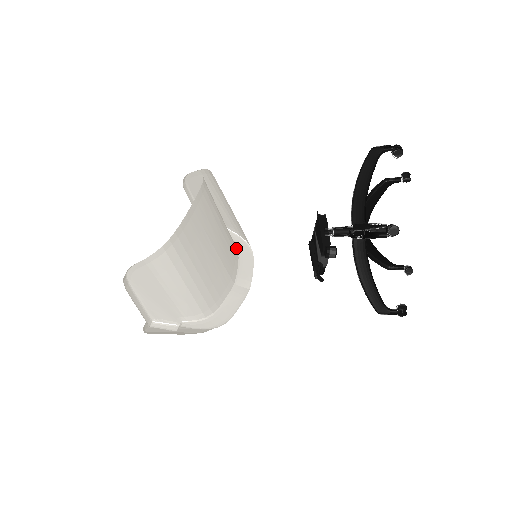
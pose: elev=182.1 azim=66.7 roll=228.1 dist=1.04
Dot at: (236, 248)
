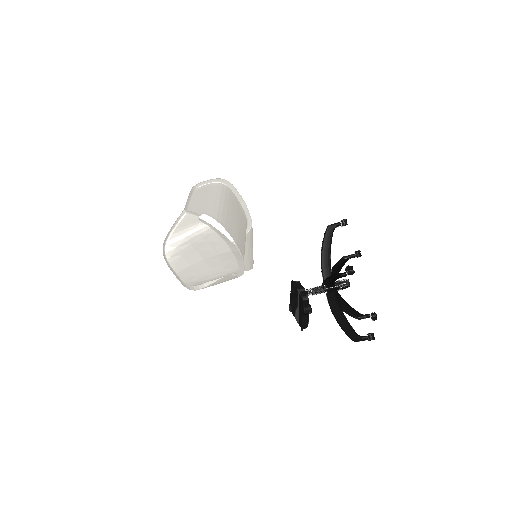
Dot at: occluded
